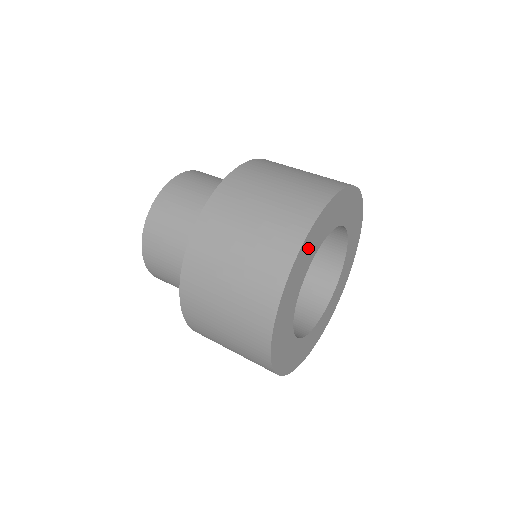
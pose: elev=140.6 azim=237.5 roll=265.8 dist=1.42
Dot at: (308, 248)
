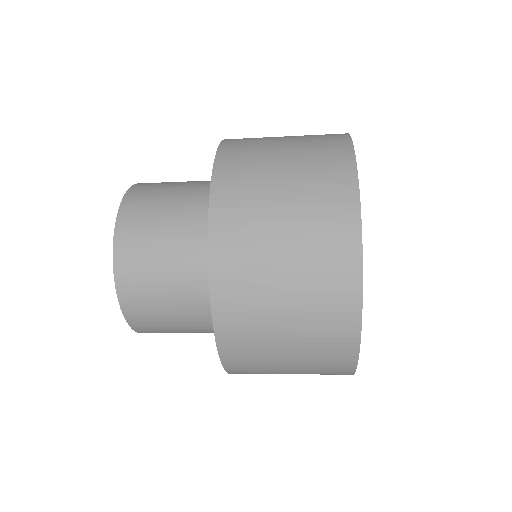
Dot at: occluded
